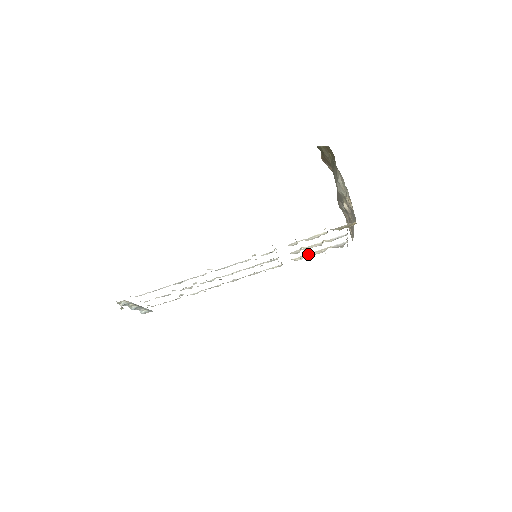
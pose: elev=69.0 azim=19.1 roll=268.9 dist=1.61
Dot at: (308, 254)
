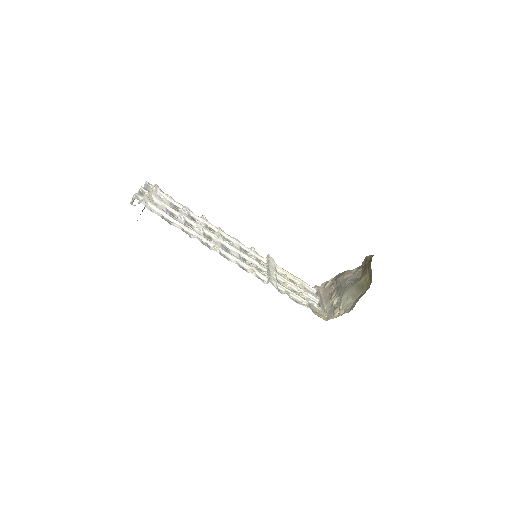
Dot at: (288, 273)
